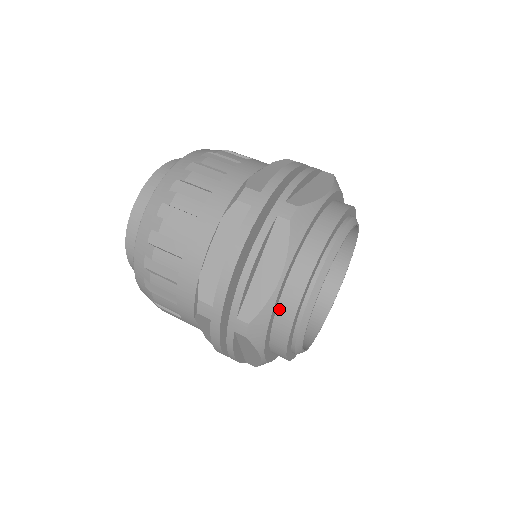
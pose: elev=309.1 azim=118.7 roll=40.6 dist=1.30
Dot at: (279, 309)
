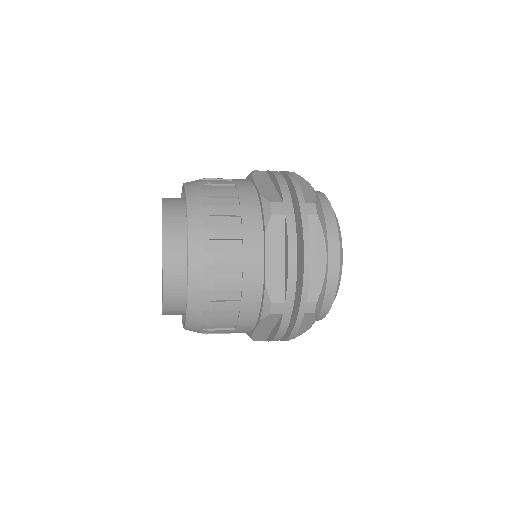
Dot at: occluded
